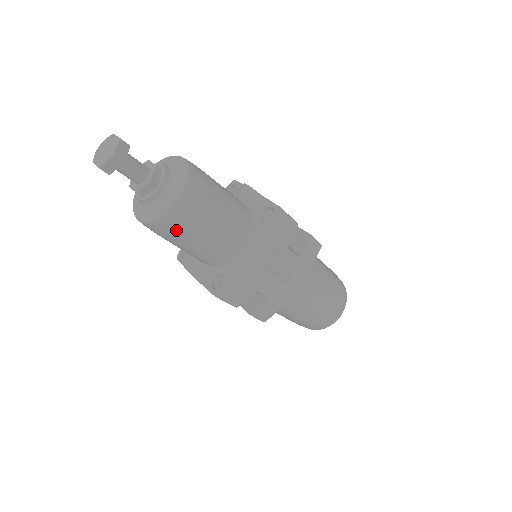
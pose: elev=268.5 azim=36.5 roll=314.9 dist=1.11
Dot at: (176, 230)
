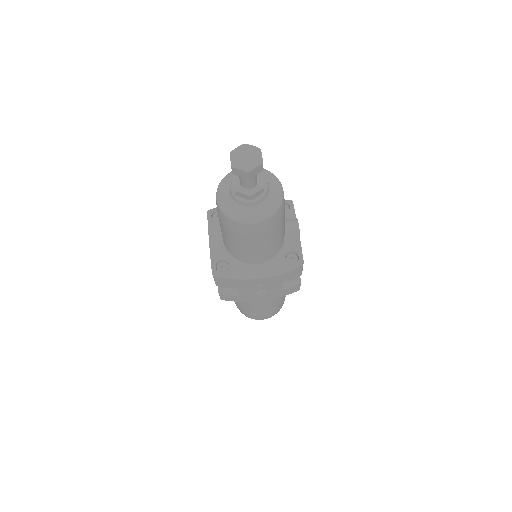
Dot at: (234, 230)
